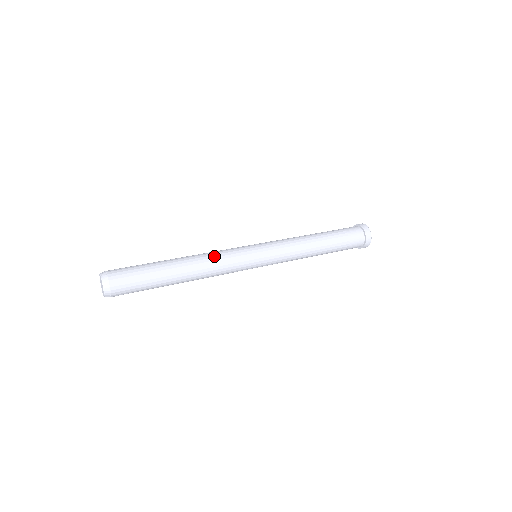
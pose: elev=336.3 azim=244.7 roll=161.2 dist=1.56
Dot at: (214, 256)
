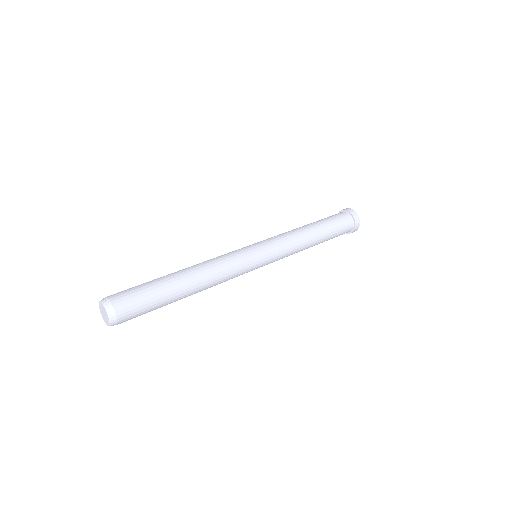
Dot at: (216, 261)
